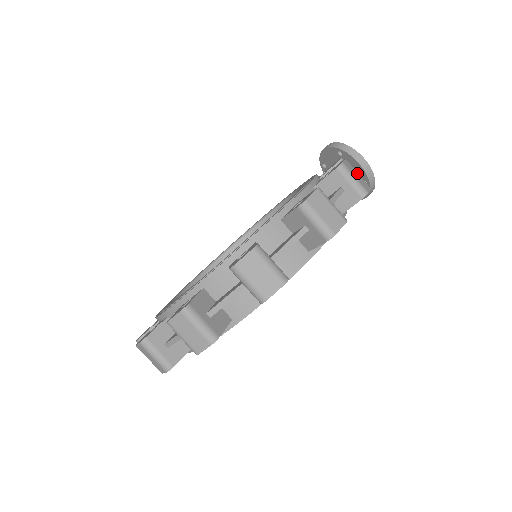
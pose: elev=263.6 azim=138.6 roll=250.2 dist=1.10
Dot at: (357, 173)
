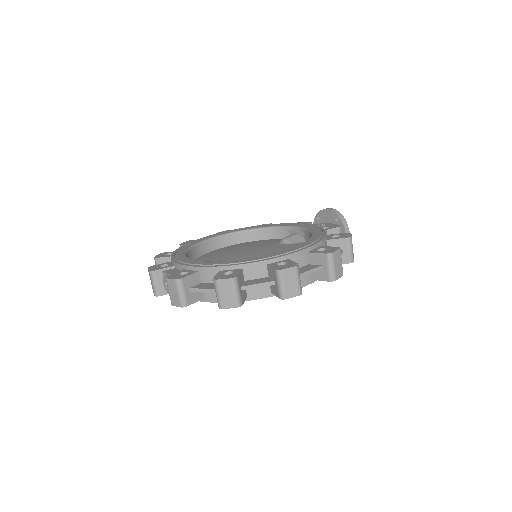
Dot at: occluded
